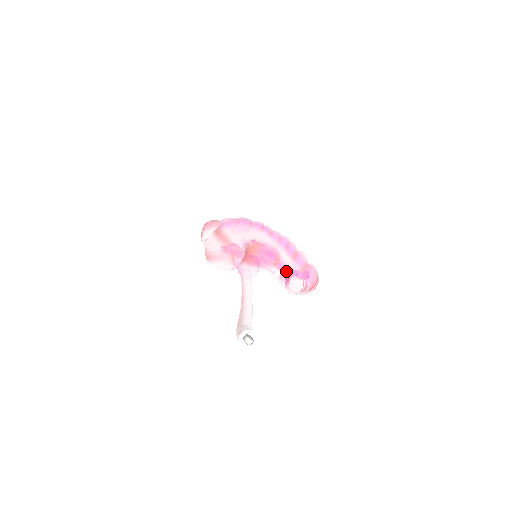
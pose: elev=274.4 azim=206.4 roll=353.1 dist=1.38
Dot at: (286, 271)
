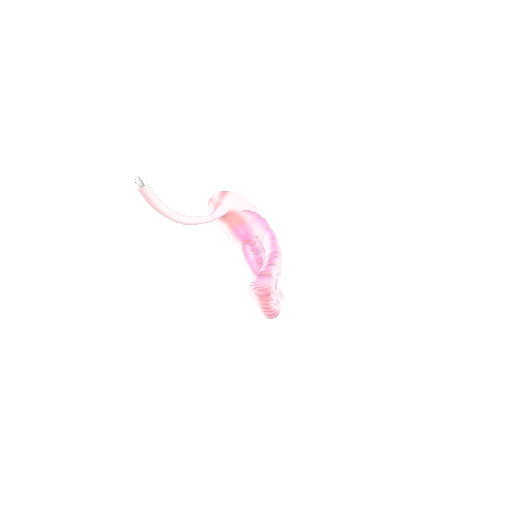
Dot at: (243, 249)
